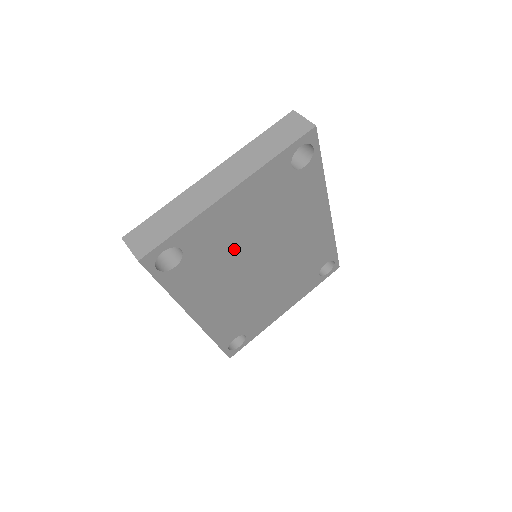
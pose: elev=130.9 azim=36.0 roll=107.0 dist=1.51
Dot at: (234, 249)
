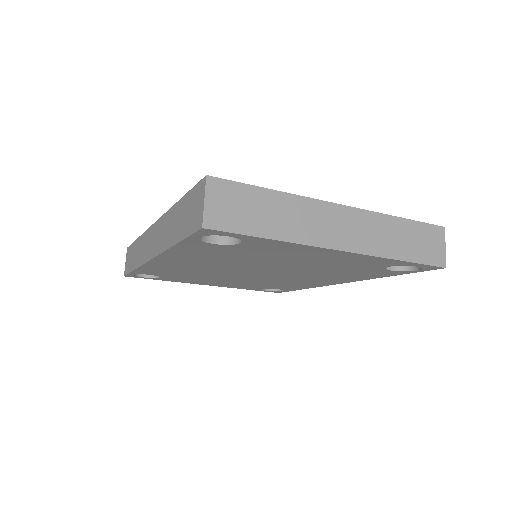
Dot at: (263, 261)
